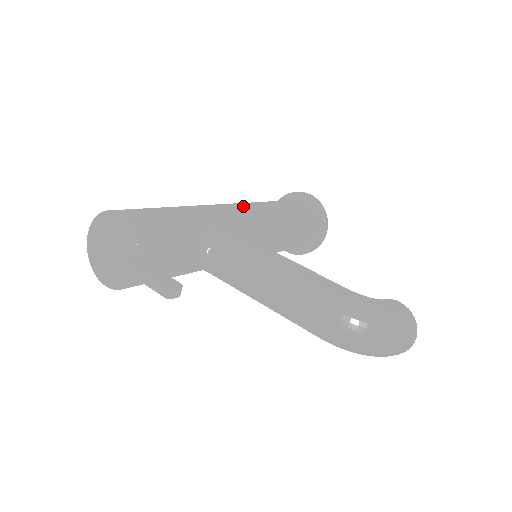
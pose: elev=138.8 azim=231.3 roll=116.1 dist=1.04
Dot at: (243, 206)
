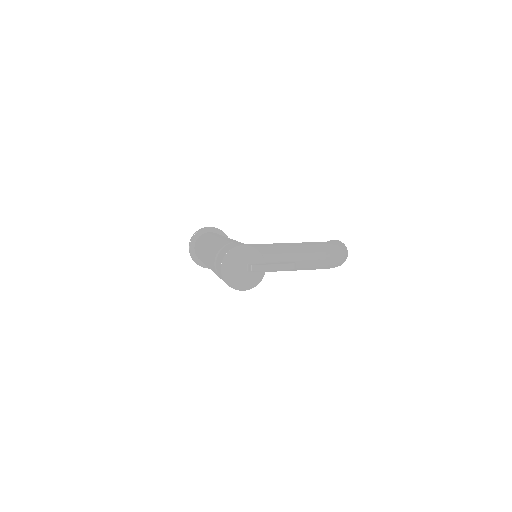
Dot at: occluded
